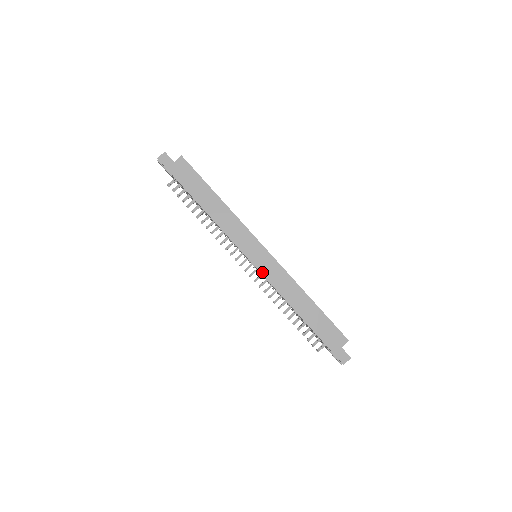
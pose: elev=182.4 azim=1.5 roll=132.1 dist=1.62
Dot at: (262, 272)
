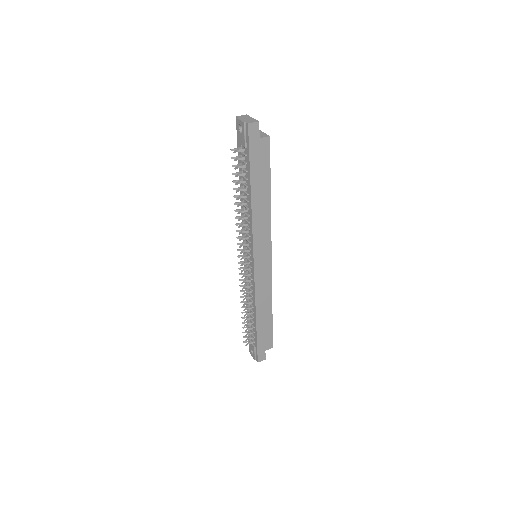
Dot at: (256, 277)
